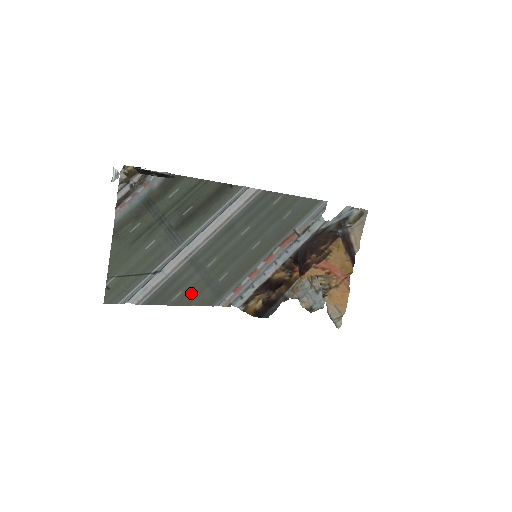
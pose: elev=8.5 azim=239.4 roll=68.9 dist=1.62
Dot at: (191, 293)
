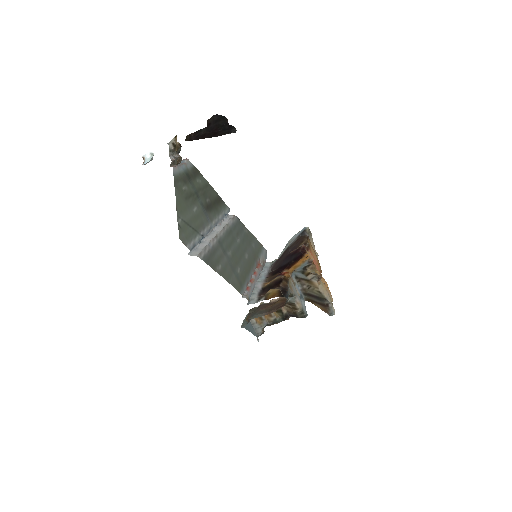
Dot at: (226, 271)
